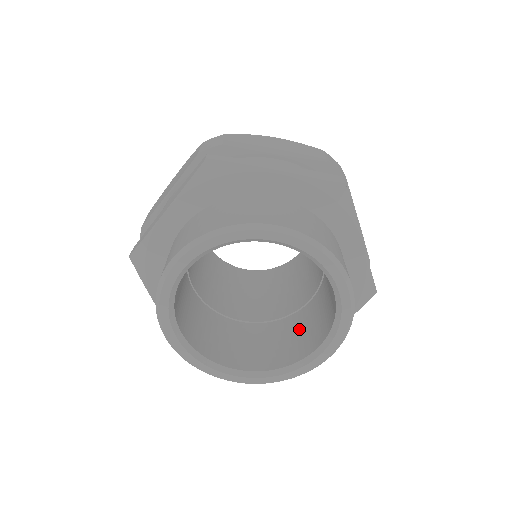
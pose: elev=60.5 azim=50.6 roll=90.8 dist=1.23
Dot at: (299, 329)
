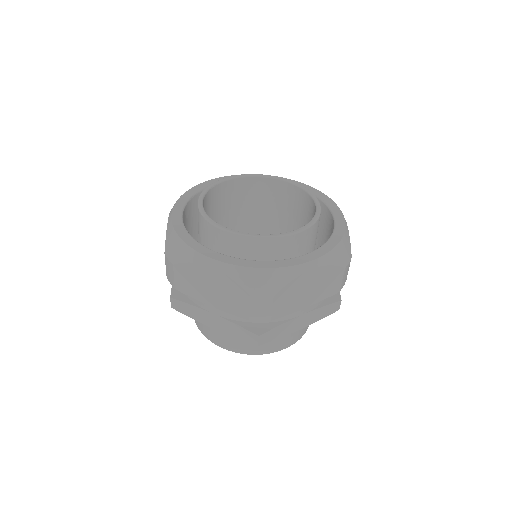
Dot at: occluded
